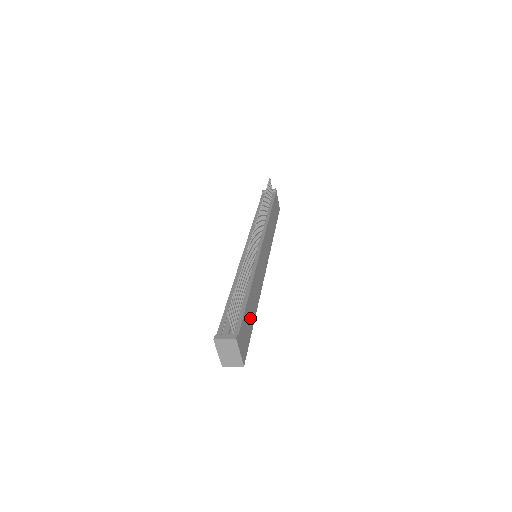
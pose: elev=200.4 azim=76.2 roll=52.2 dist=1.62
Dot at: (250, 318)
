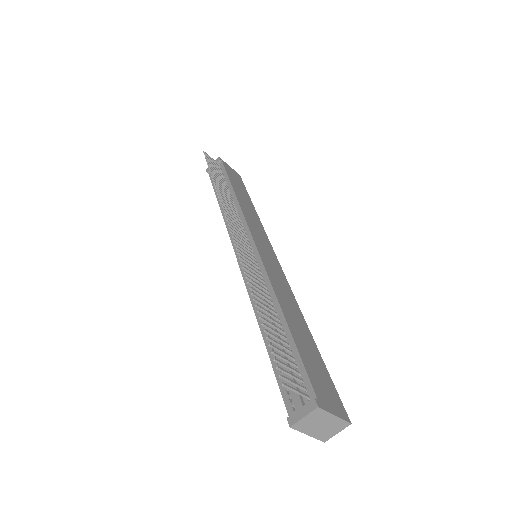
Dot at: (309, 348)
